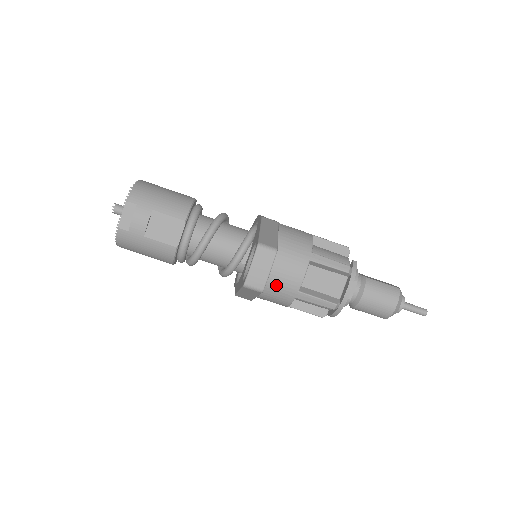
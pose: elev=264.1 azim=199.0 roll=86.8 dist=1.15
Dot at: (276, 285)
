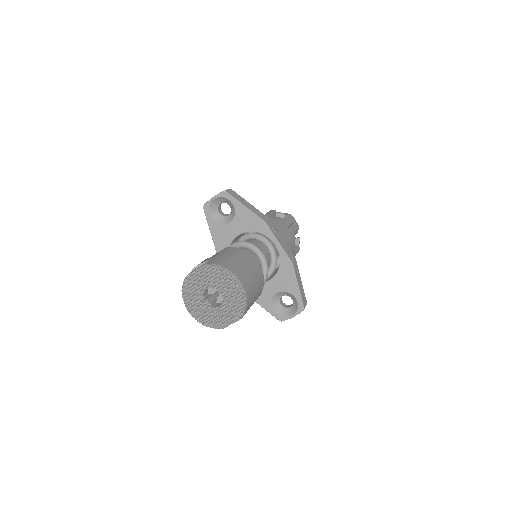
Dot at: occluded
